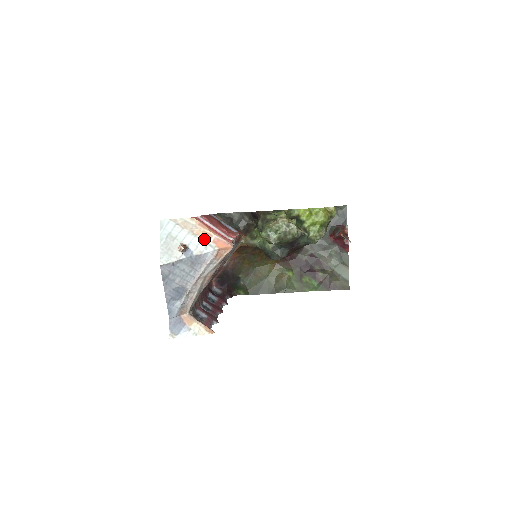
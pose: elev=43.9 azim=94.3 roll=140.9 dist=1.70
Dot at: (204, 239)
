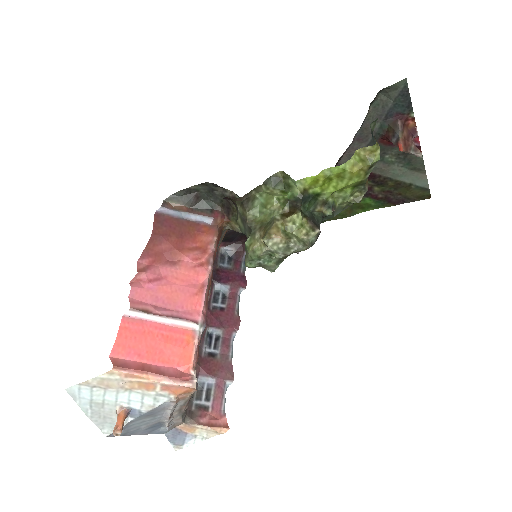
Dot at: (146, 391)
